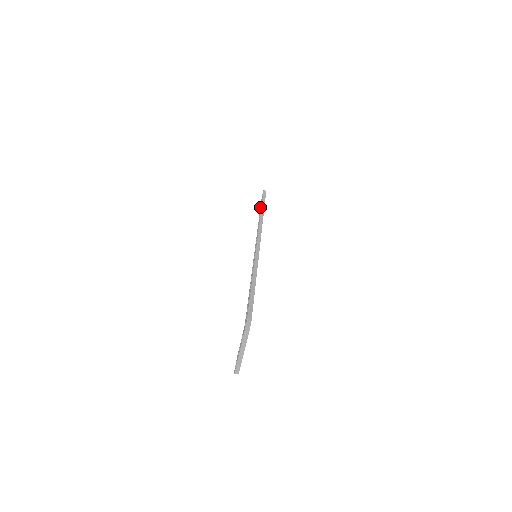
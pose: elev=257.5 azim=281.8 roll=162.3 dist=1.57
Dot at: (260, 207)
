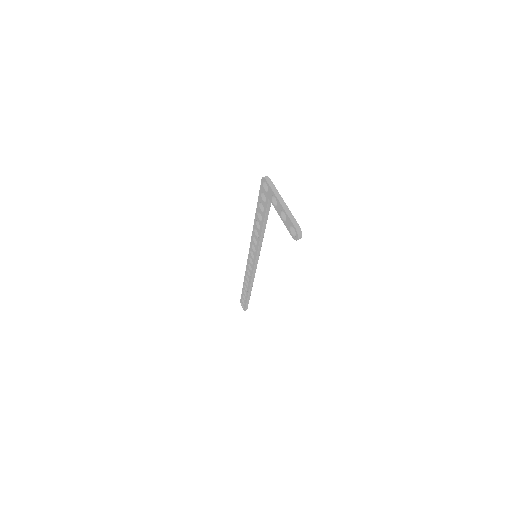
Dot at: (245, 302)
